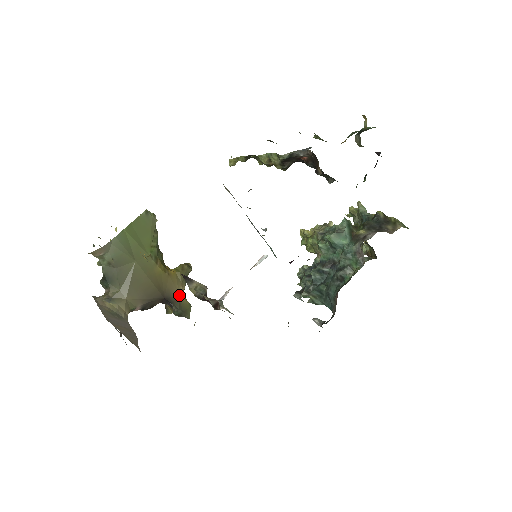
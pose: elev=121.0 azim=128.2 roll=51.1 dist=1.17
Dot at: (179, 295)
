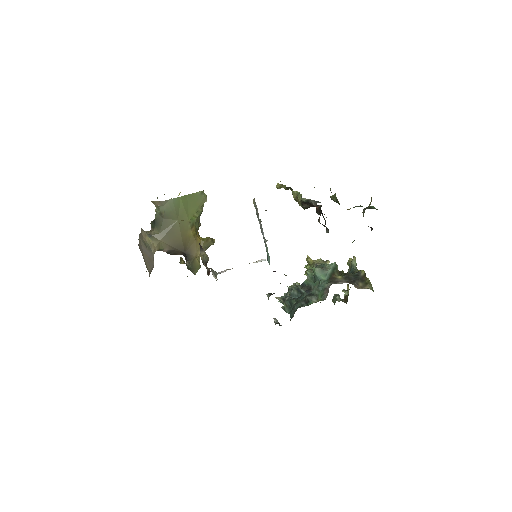
Dot at: (196, 256)
